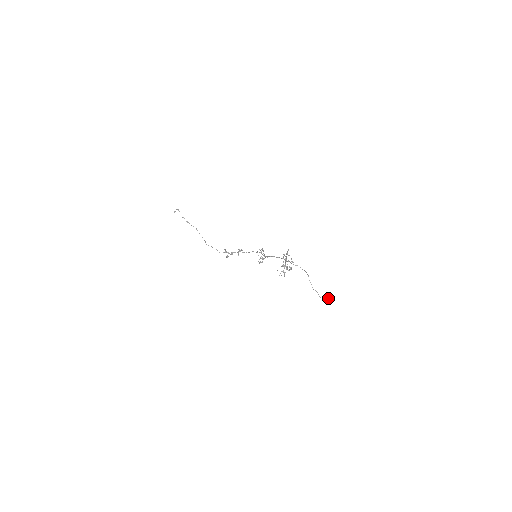
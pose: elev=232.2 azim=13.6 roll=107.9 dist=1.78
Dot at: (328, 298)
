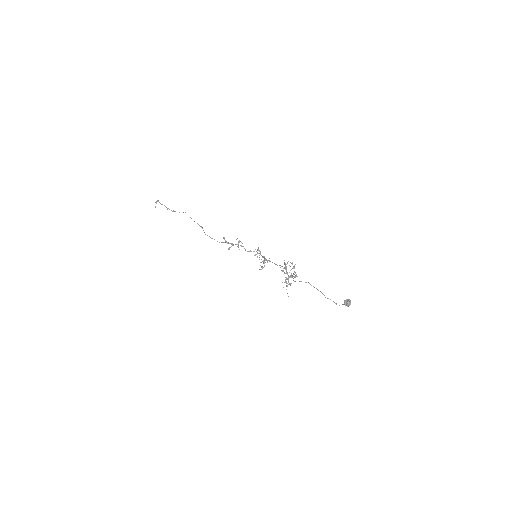
Dot at: (345, 305)
